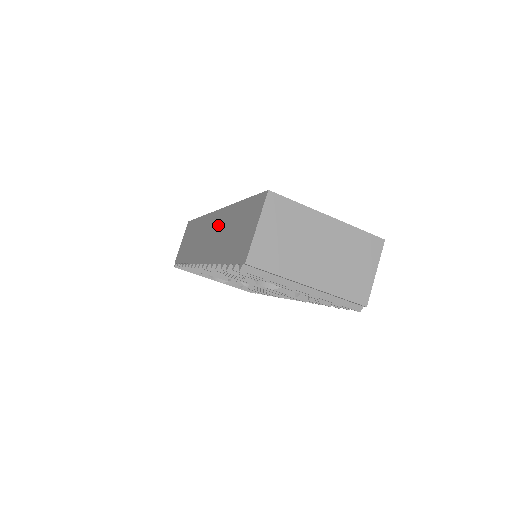
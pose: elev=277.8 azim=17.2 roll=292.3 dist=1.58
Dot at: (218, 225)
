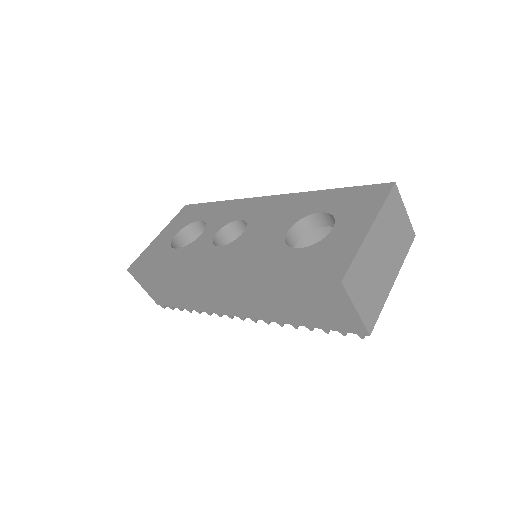
Dot at: (238, 291)
